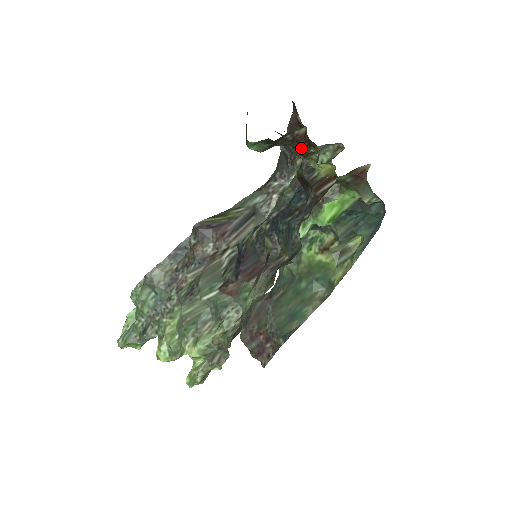
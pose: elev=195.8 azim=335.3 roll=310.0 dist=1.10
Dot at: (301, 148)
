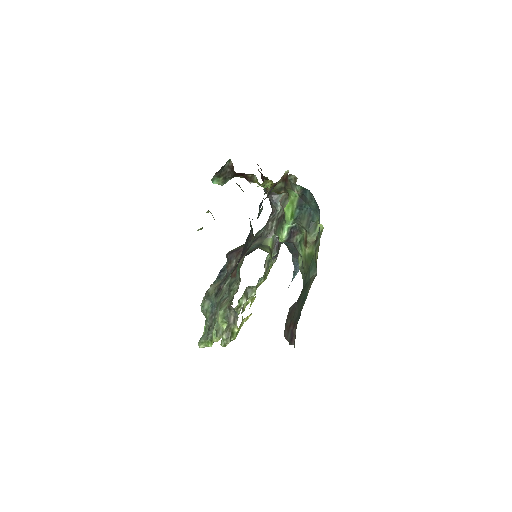
Dot at: (235, 172)
